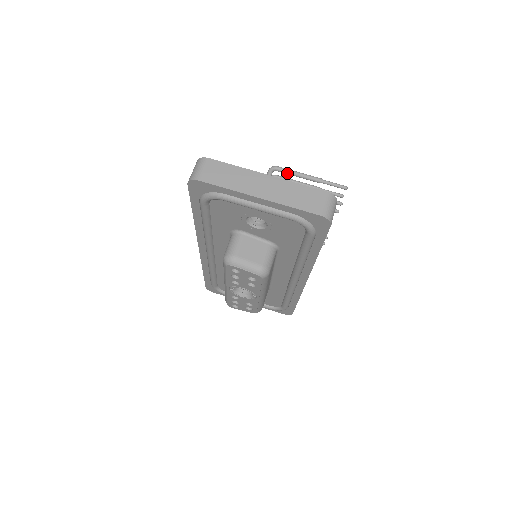
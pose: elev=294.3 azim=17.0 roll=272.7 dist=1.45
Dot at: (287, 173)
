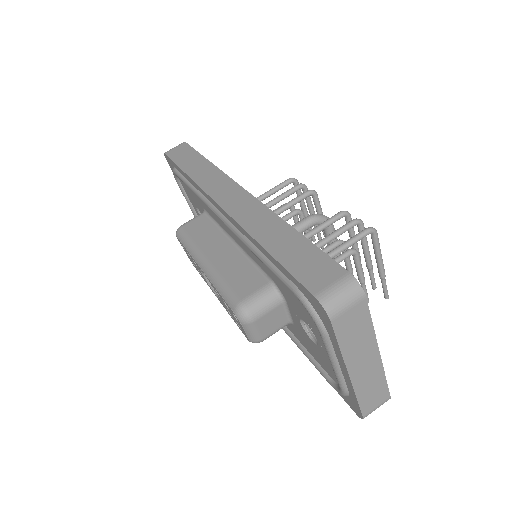
Dot at: (374, 246)
